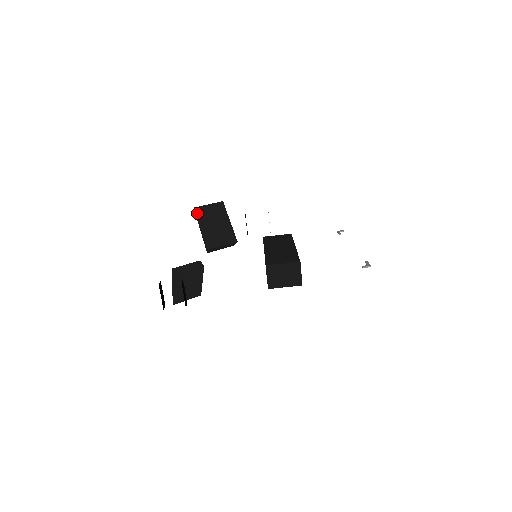
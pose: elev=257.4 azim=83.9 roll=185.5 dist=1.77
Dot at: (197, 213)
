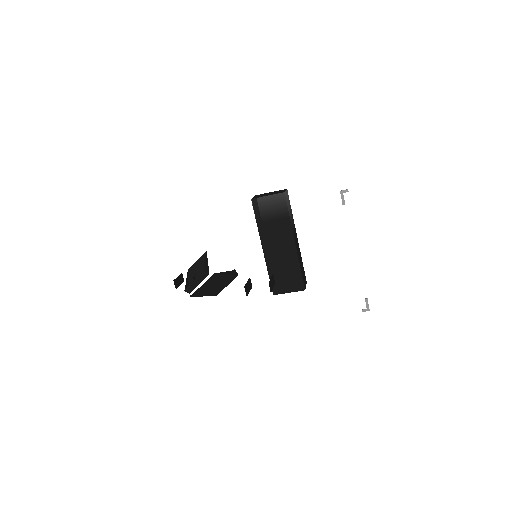
Dot at: (195, 295)
